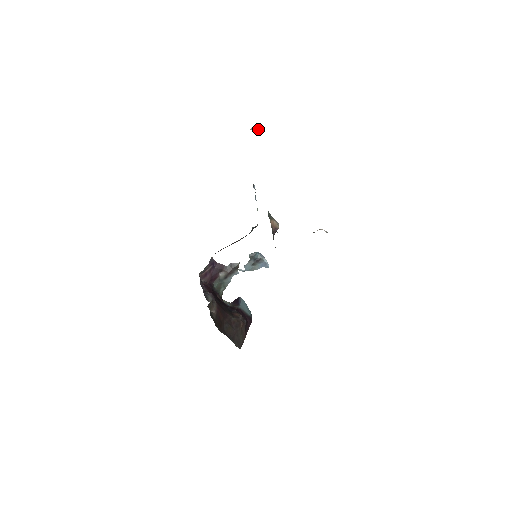
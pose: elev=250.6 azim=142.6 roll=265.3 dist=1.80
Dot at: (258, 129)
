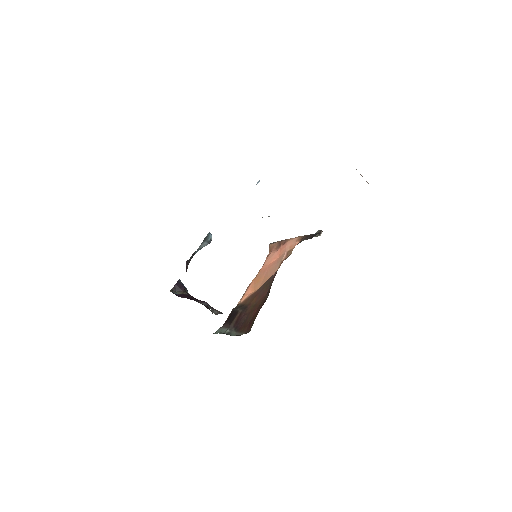
Dot at: occluded
